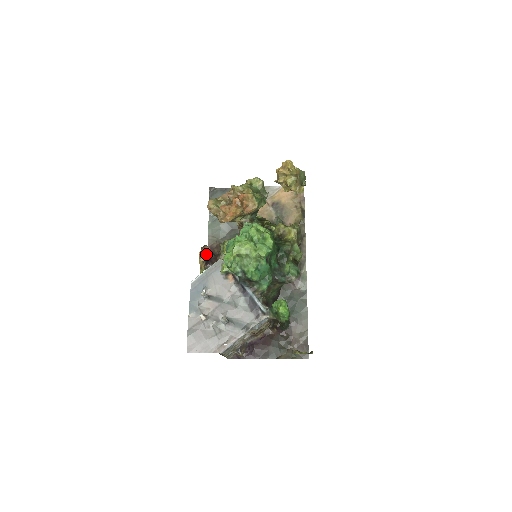
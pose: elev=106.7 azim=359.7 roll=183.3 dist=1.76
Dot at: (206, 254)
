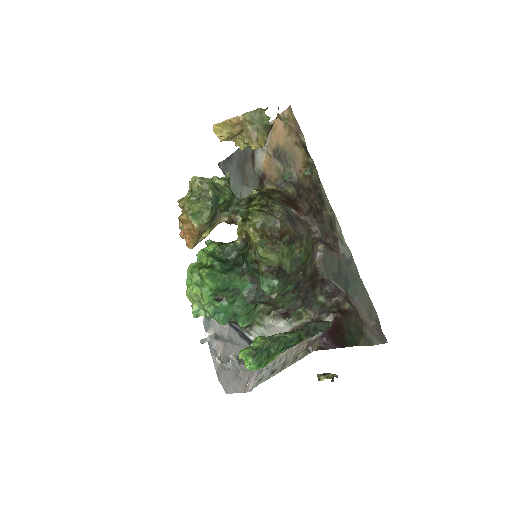
Dot at: occluded
